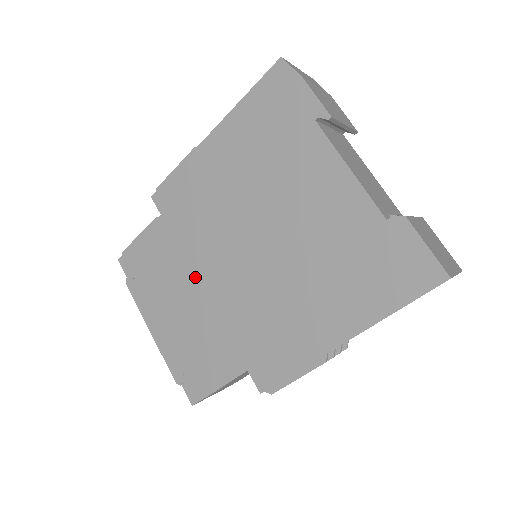
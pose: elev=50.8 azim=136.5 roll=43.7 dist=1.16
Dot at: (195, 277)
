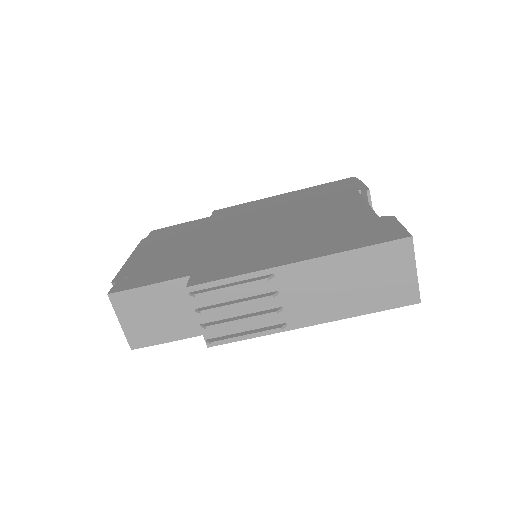
Dot at: (204, 236)
